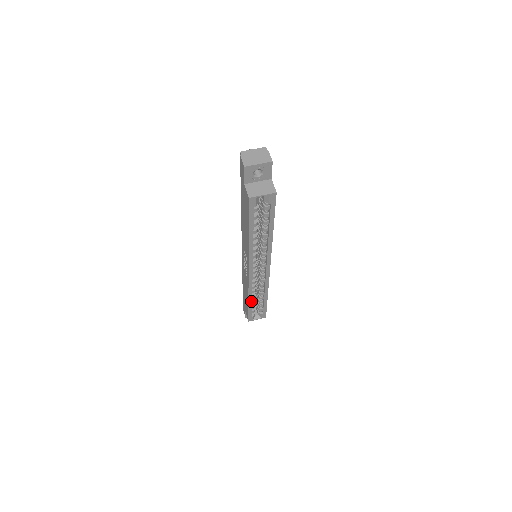
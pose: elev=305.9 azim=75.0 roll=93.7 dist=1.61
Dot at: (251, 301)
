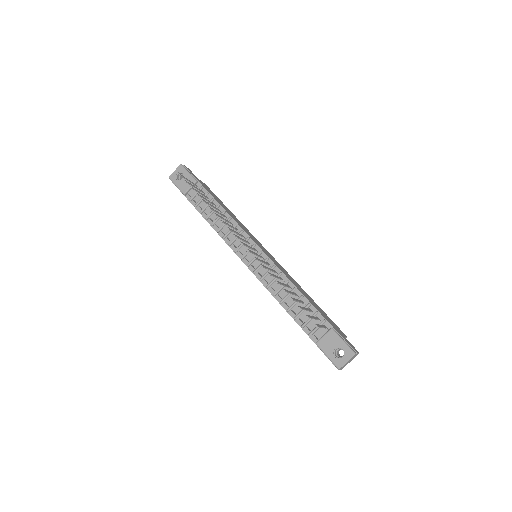
Dot at: occluded
